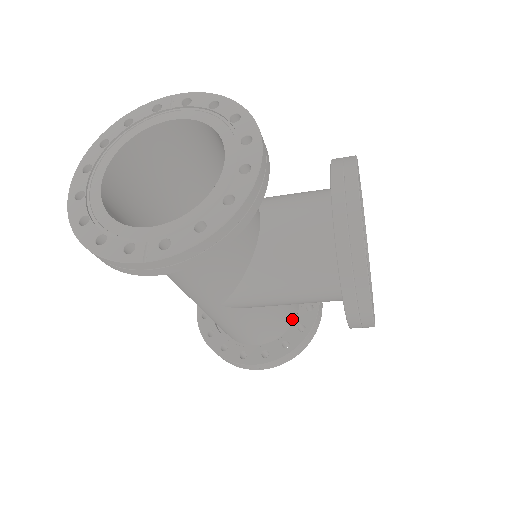
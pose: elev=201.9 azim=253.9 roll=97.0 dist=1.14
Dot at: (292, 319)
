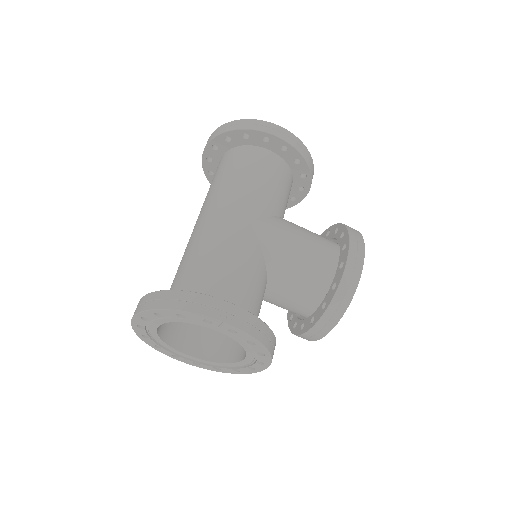
Dot at: occluded
